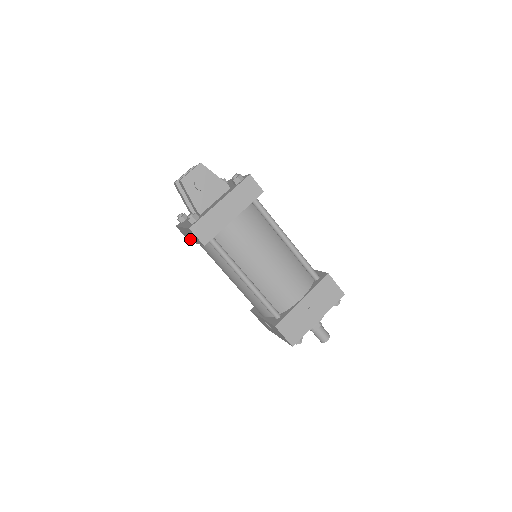
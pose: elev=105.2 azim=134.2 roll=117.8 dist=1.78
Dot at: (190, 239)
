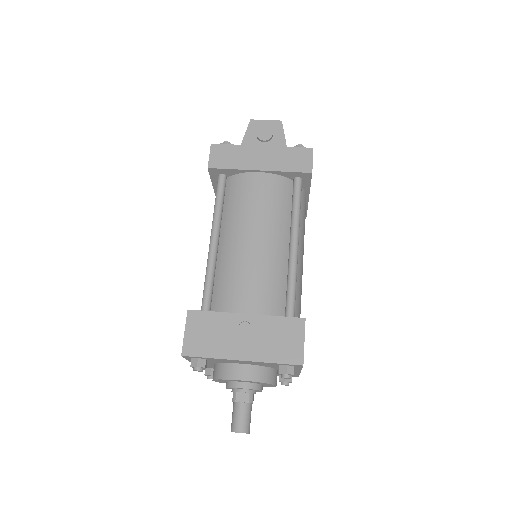
Dot at: occluded
